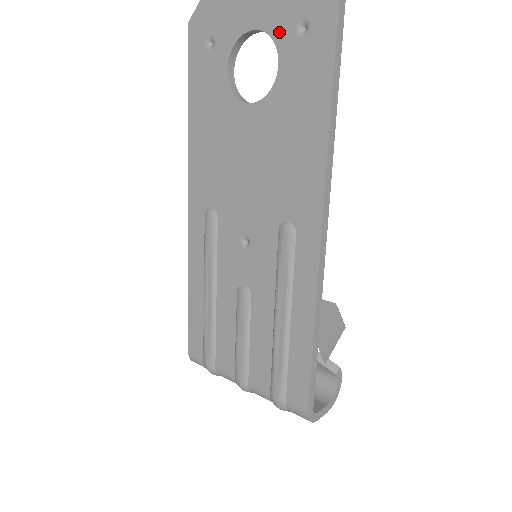
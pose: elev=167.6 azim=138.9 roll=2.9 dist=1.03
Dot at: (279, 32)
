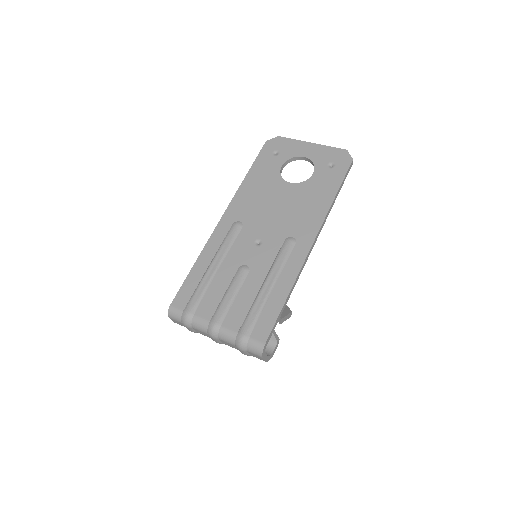
Dot at: (318, 162)
